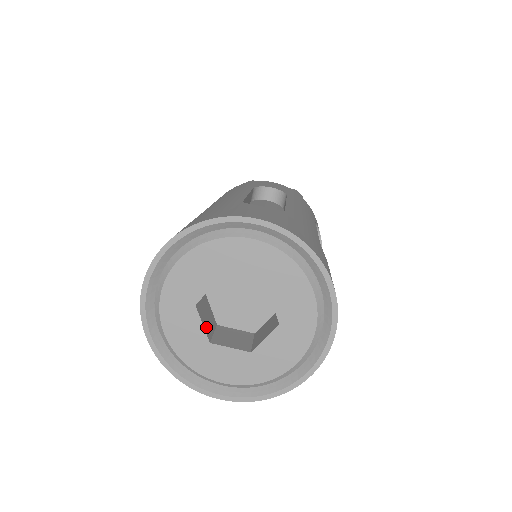
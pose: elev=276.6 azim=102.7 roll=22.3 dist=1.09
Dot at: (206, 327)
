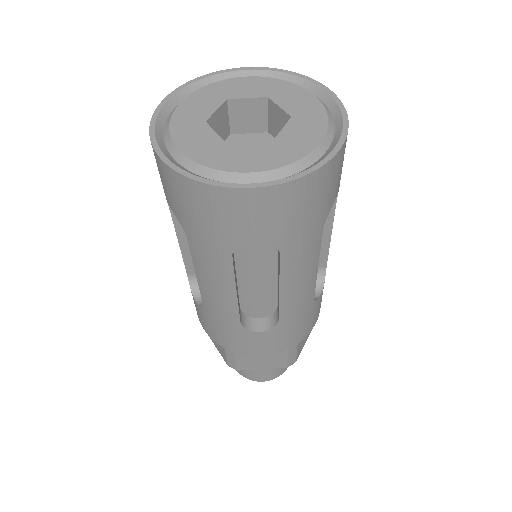
Dot at: occluded
